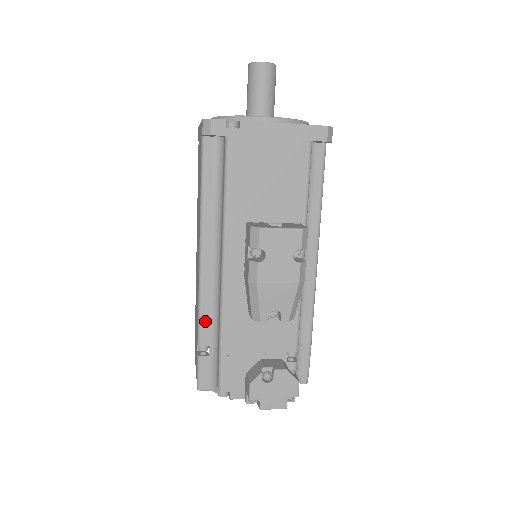
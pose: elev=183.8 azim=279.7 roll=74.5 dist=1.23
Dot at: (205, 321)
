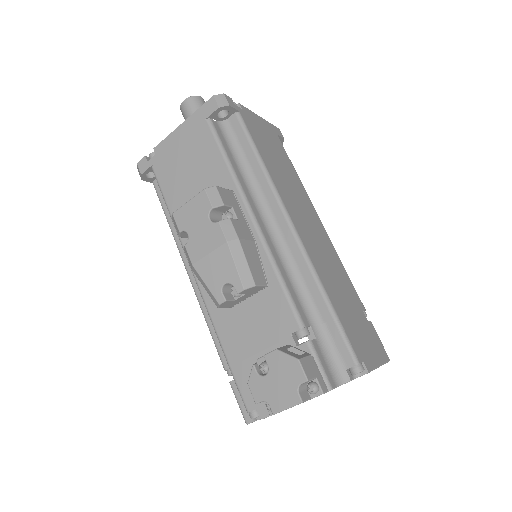
Dot at: (218, 341)
